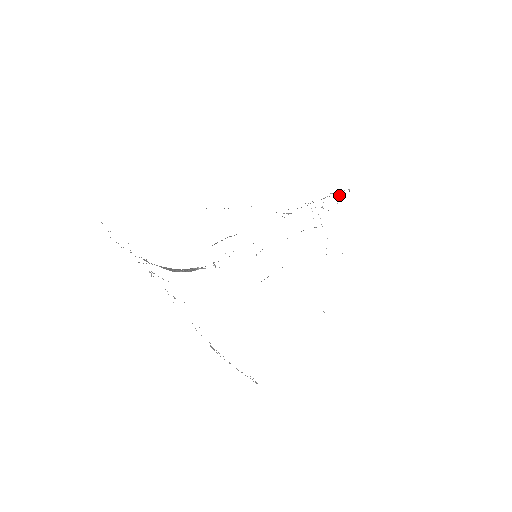
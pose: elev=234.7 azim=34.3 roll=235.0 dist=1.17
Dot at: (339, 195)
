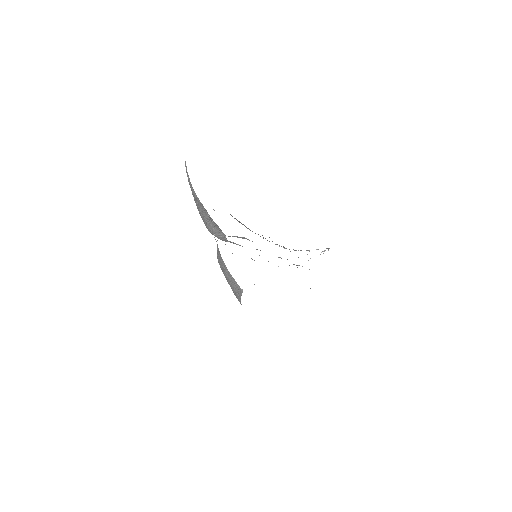
Dot at: (321, 252)
